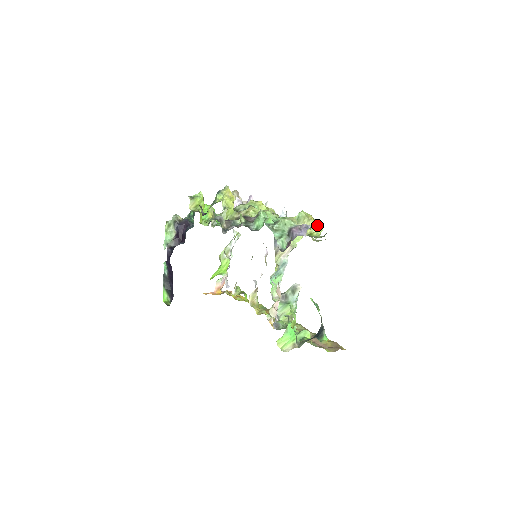
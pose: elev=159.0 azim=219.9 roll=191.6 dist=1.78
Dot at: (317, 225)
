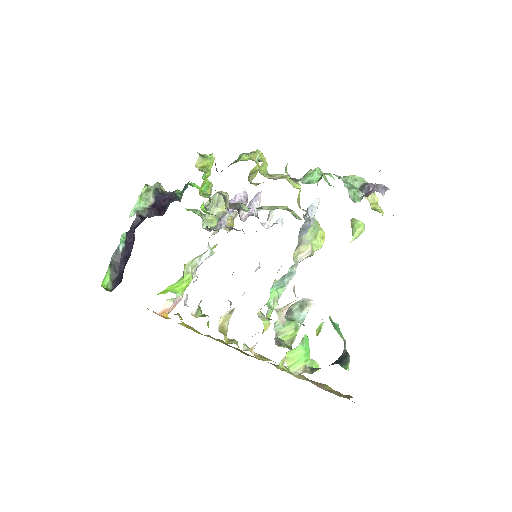
Dot at: (359, 223)
